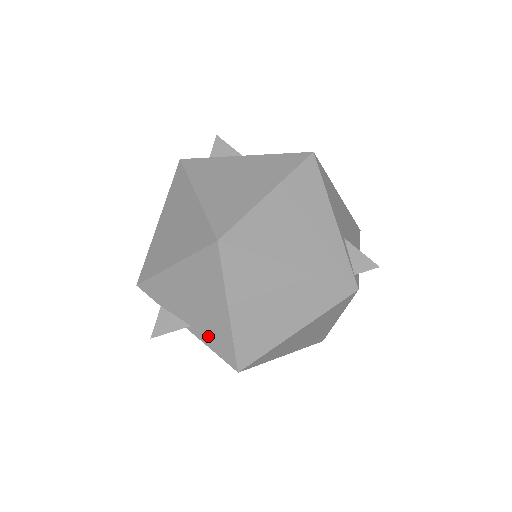
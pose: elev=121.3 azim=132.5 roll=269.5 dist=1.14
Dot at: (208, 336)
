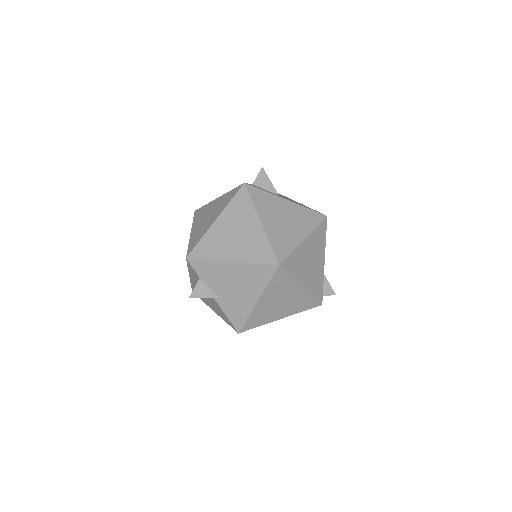
Dot at: (229, 308)
